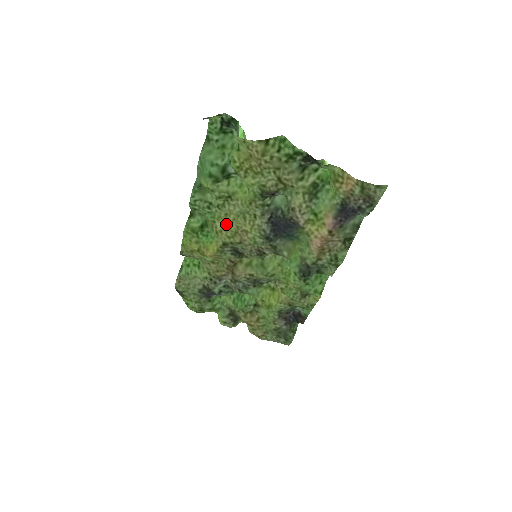
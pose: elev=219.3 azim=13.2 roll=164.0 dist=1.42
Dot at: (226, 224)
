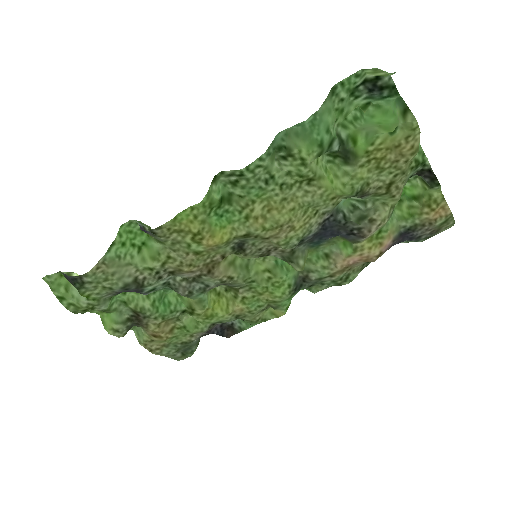
Dot at: (273, 211)
